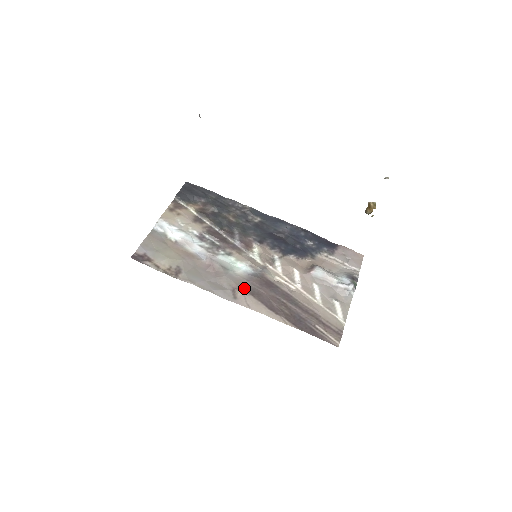
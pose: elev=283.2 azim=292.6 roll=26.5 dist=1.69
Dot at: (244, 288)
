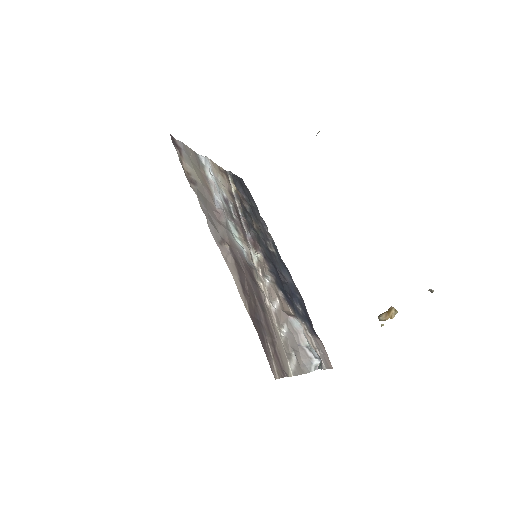
Dot at: (233, 250)
